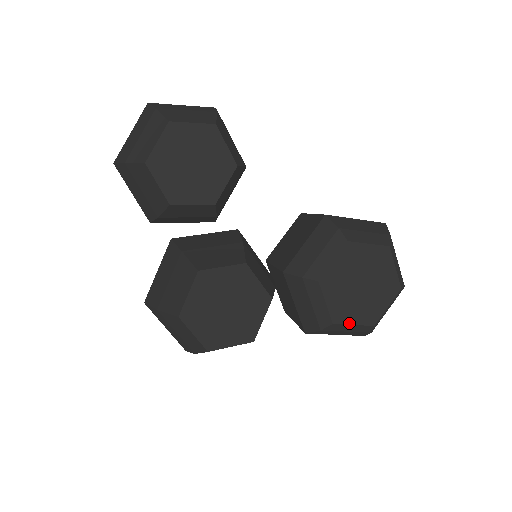
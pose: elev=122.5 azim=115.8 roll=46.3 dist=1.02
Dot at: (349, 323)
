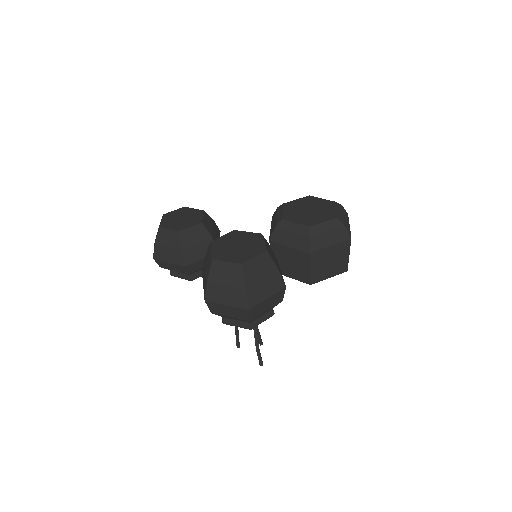
Dot at: (319, 223)
